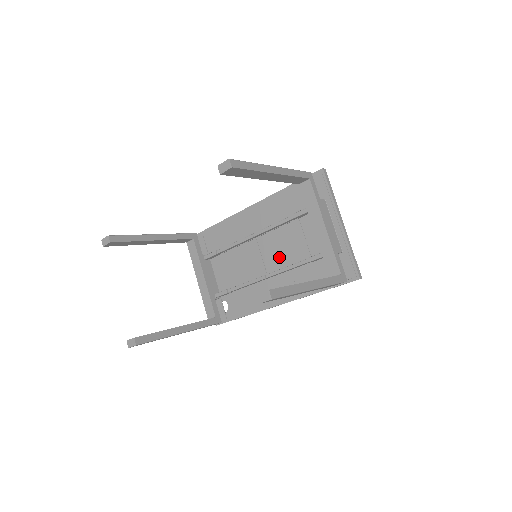
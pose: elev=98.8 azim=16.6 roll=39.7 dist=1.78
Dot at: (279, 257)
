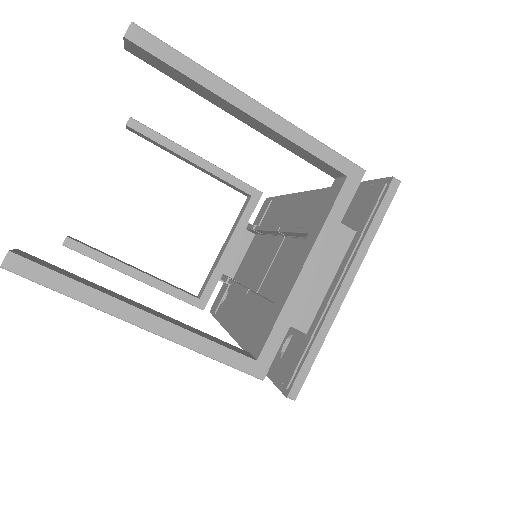
Dot at: (275, 279)
